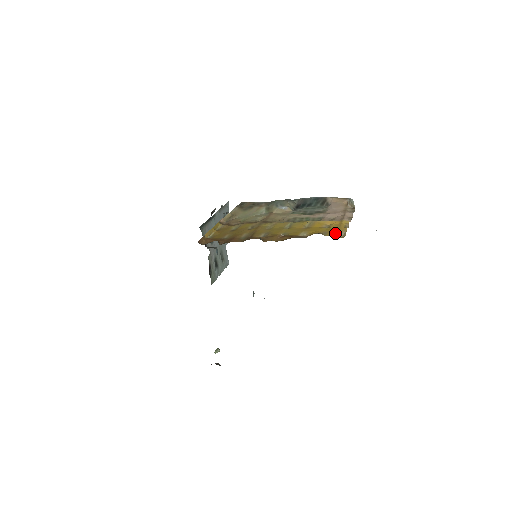
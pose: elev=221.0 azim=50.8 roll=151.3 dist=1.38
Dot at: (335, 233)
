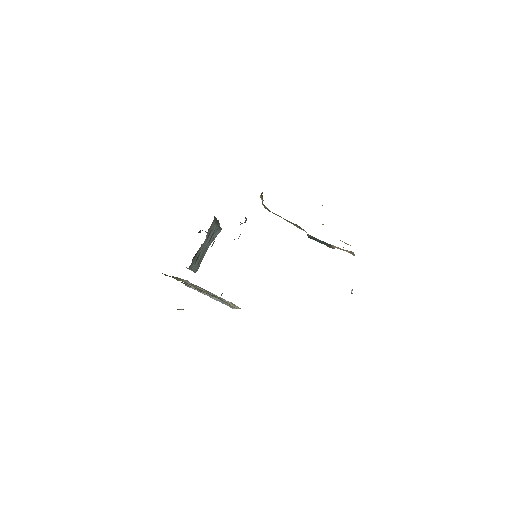
Dot at: occluded
